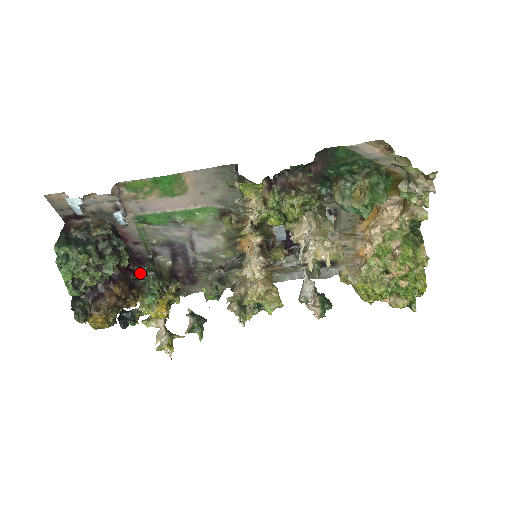
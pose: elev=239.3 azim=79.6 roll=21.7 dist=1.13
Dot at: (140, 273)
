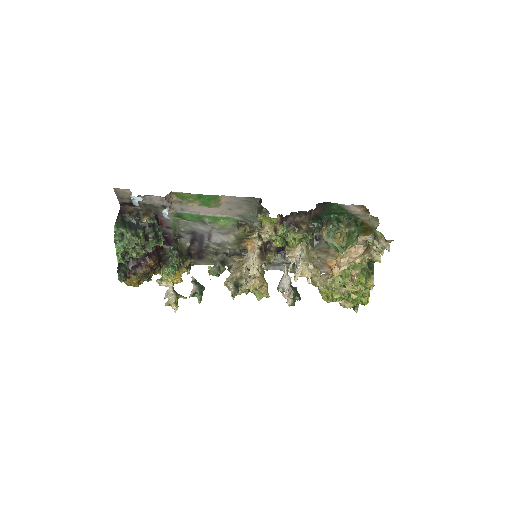
Dot at: (168, 251)
